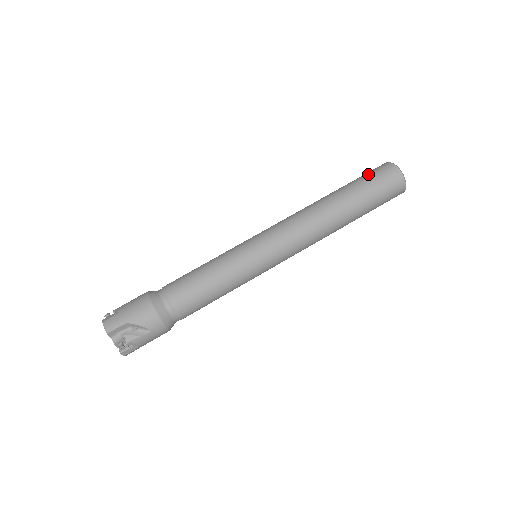
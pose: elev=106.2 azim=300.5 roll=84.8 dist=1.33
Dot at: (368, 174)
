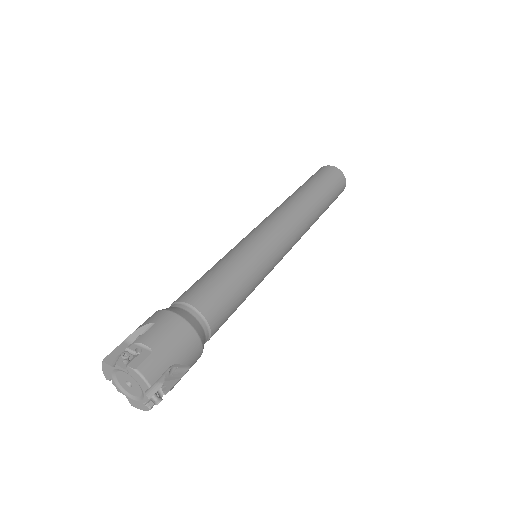
Dot at: occluded
